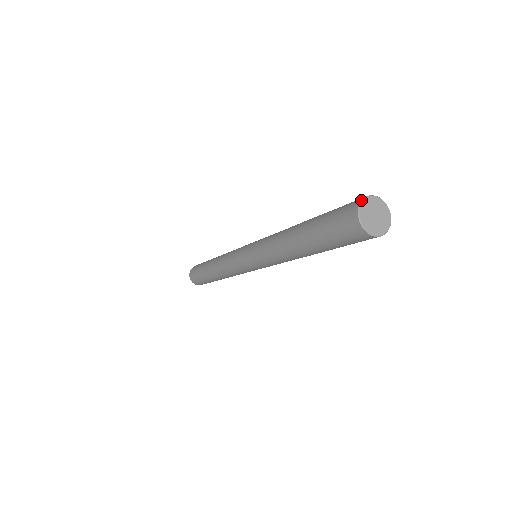
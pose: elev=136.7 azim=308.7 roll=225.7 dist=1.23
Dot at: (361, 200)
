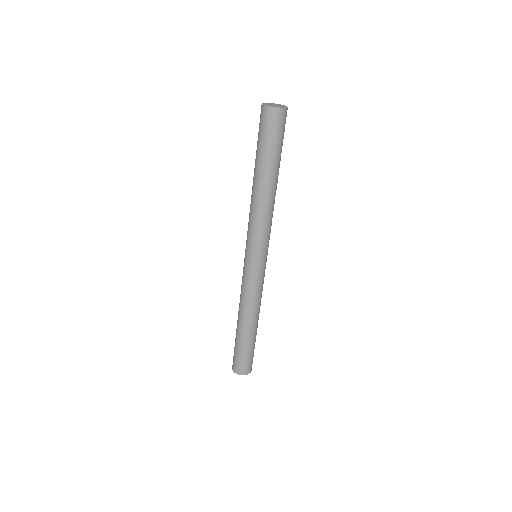
Dot at: (268, 103)
